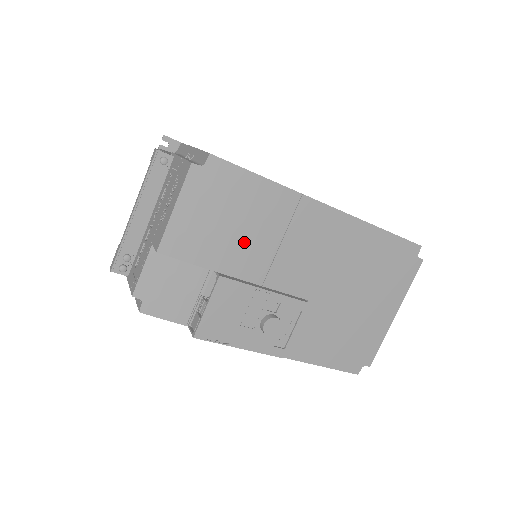
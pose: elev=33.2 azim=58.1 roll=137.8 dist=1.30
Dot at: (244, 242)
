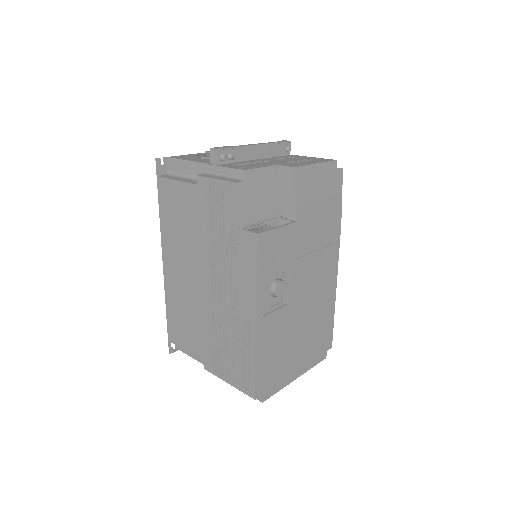
Dot at: (313, 224)
